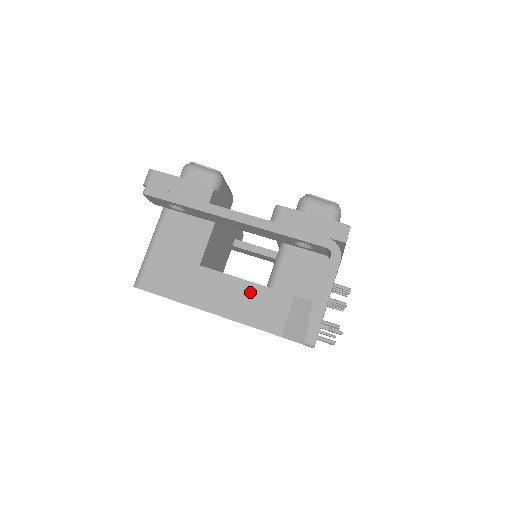
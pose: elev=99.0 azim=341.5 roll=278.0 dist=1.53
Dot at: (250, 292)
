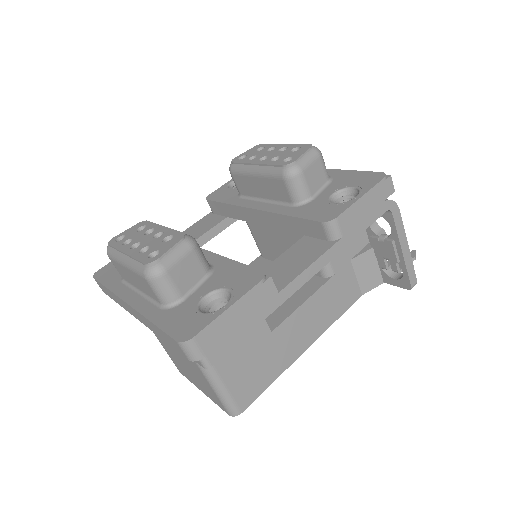
Dot at: (322, 298)
